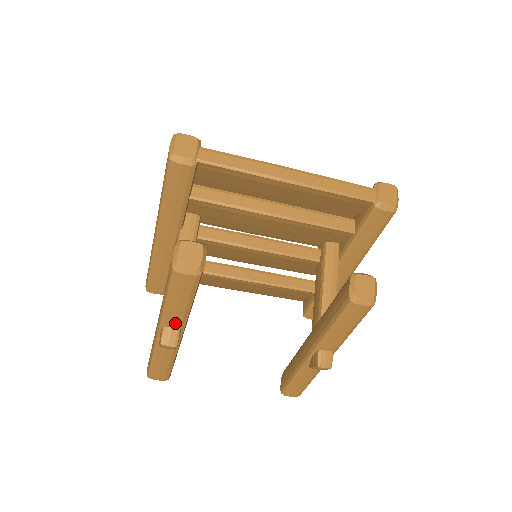
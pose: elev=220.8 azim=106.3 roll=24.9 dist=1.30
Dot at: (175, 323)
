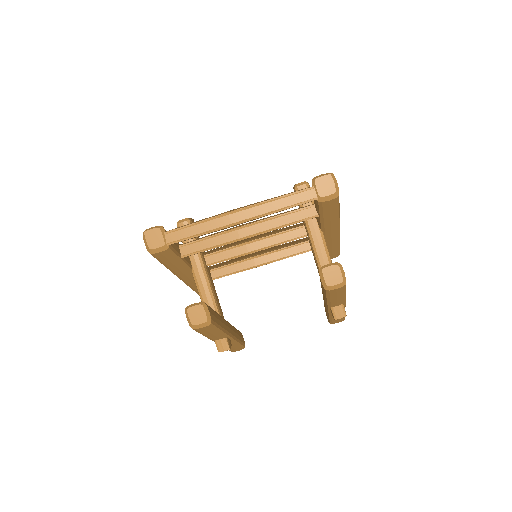
Dot at: (220, 338)
